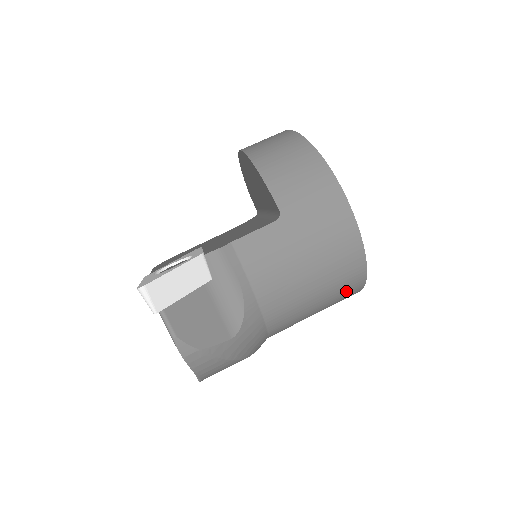
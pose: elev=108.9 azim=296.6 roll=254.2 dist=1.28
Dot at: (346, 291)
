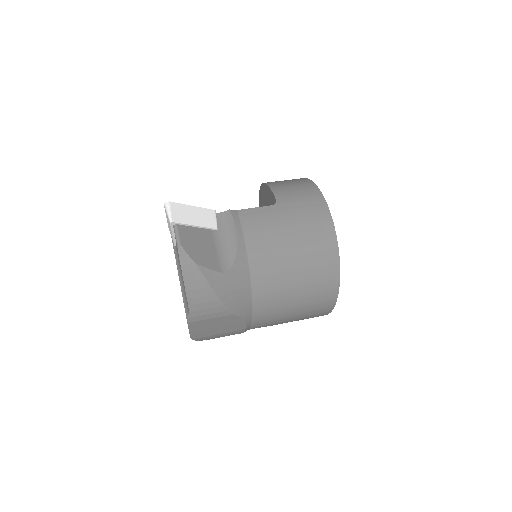
Dot at: (322, 283)
